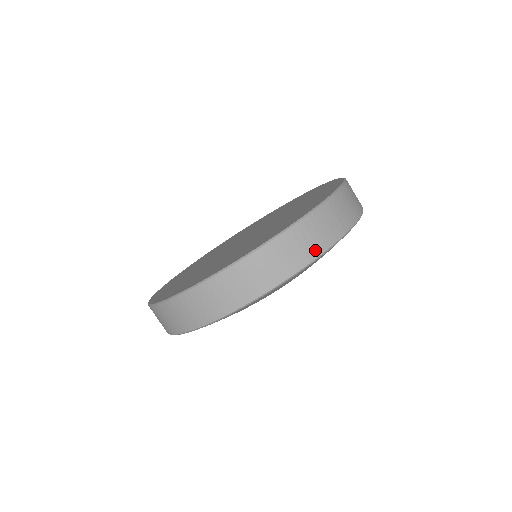
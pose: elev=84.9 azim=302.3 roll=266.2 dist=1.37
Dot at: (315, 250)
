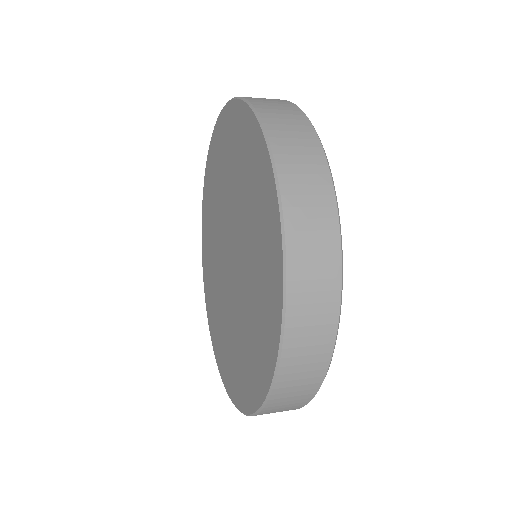
Dot at: (324, 350)
